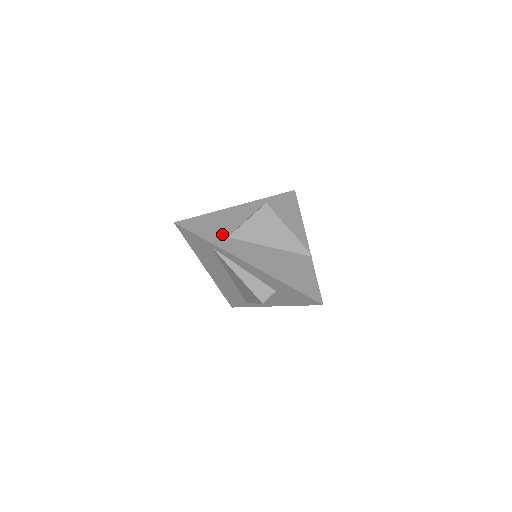
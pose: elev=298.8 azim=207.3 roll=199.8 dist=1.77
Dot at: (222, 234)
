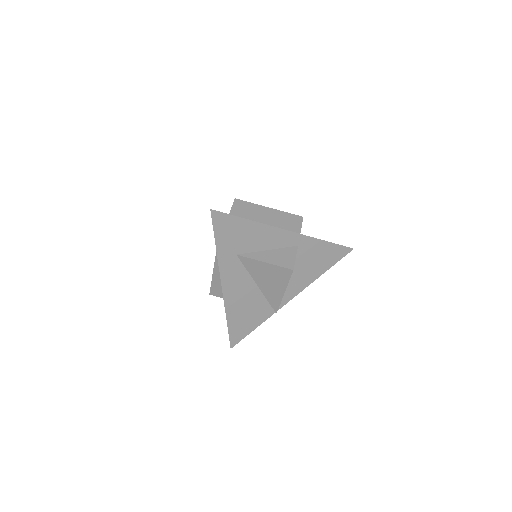
Dot at: (236, 249)
